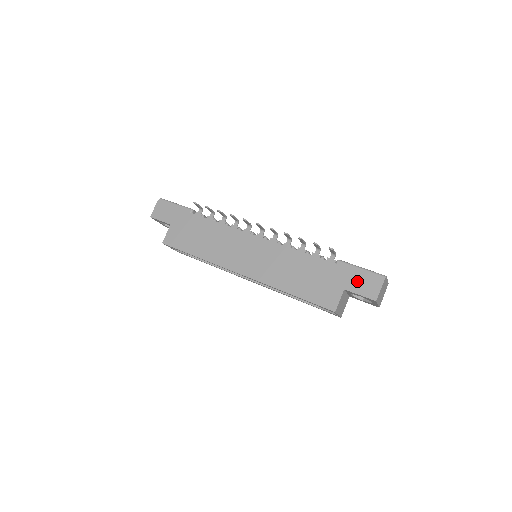
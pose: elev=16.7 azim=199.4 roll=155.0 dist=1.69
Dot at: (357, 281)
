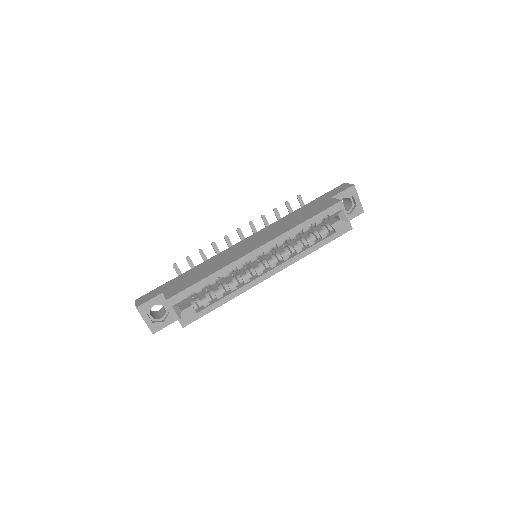
Dot at: (333, 192)
